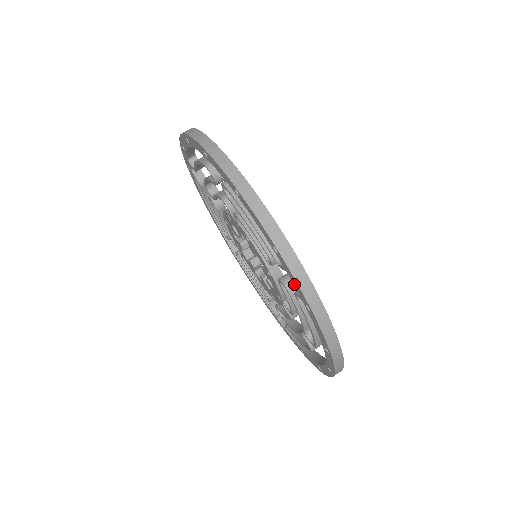
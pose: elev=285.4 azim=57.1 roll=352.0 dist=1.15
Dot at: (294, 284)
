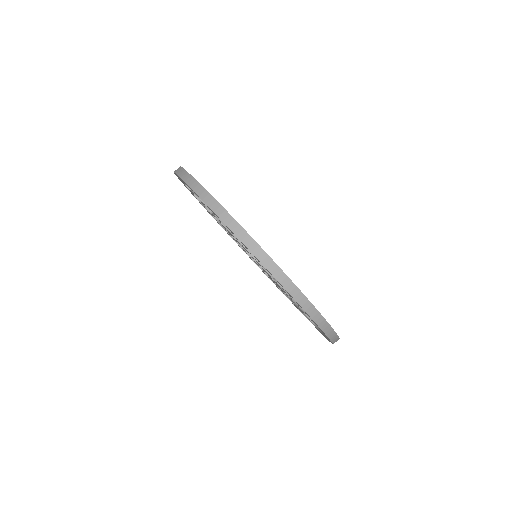
Dot at: occluded
